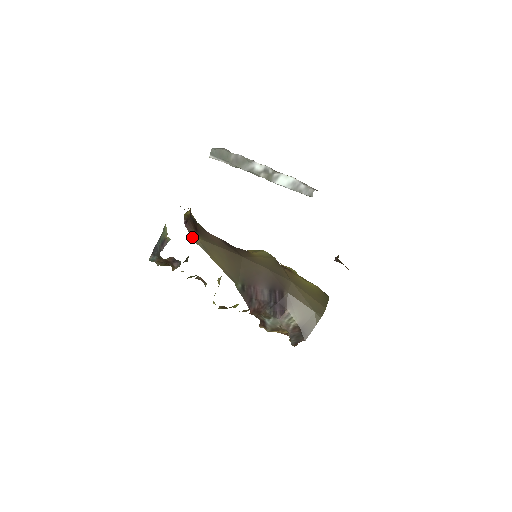
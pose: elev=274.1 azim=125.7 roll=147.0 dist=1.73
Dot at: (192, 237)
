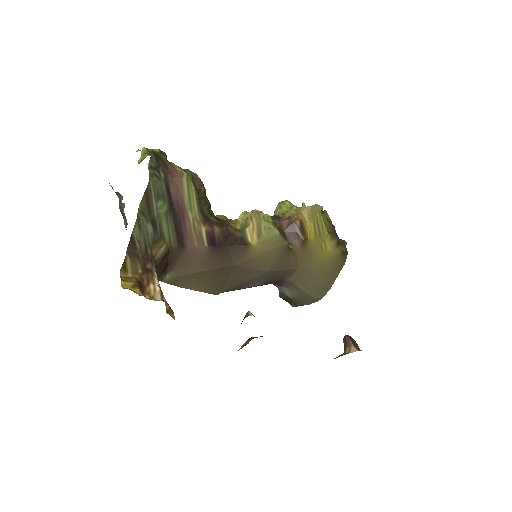
Dot at: occluded
